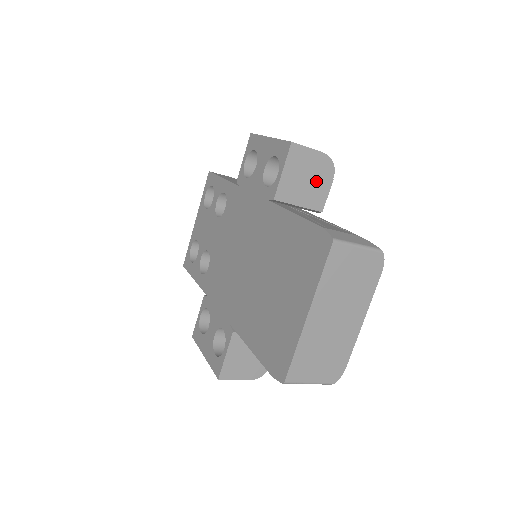
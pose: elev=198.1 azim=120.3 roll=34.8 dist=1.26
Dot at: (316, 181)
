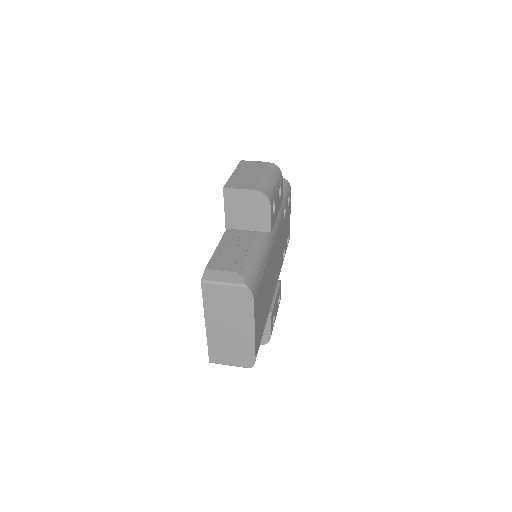
Dot at: (256, 211)
